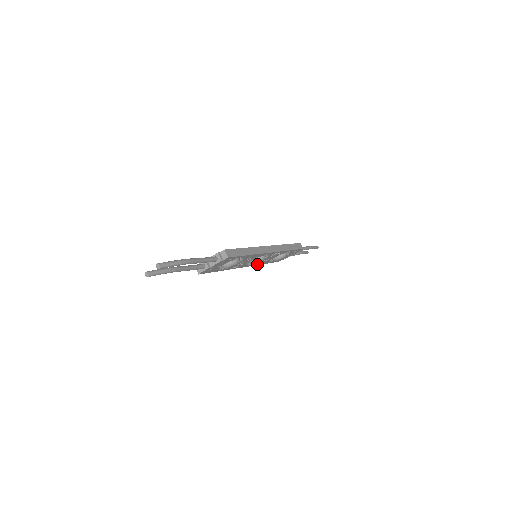
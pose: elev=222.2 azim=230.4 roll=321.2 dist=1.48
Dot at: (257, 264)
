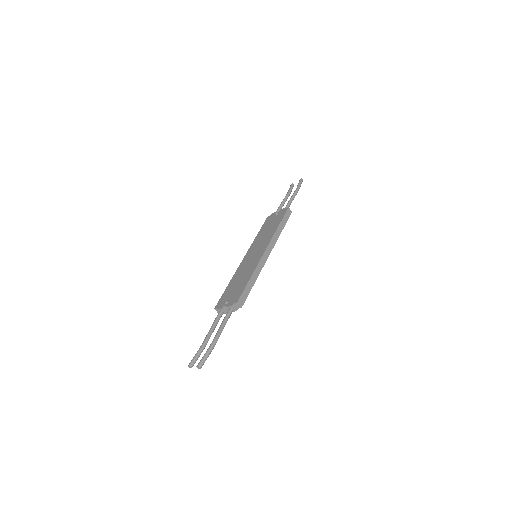
Dot at: occluded
